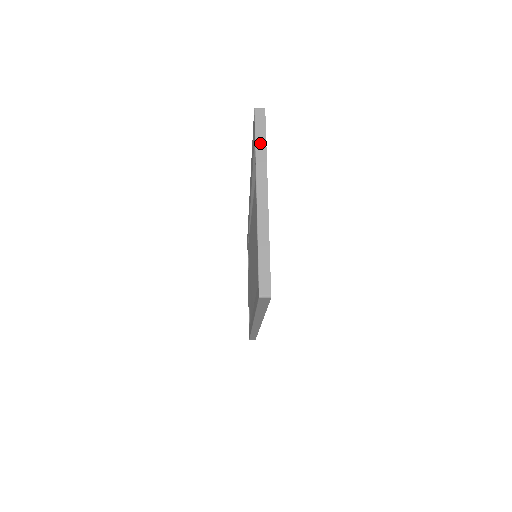
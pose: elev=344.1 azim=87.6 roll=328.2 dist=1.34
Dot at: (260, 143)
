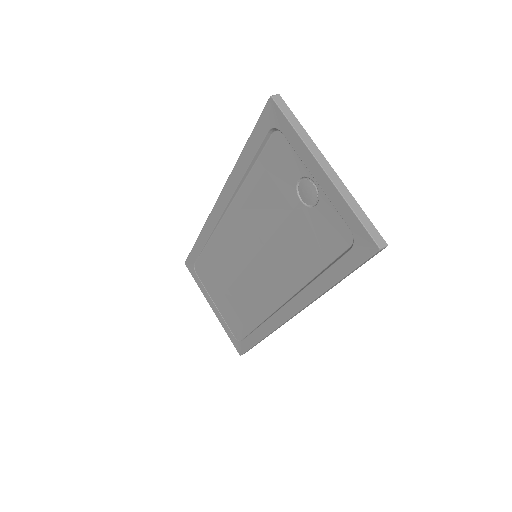
Dot at: (295, 124)
